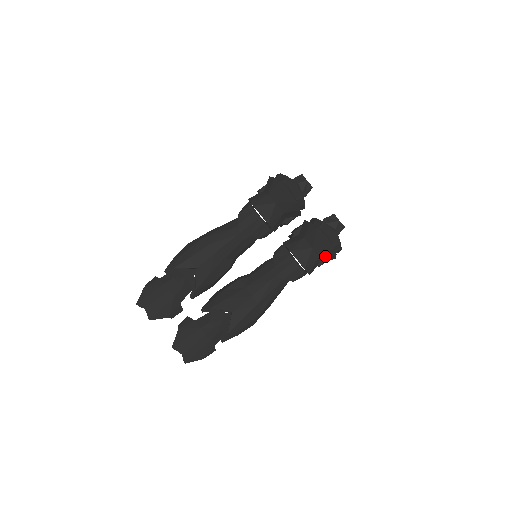
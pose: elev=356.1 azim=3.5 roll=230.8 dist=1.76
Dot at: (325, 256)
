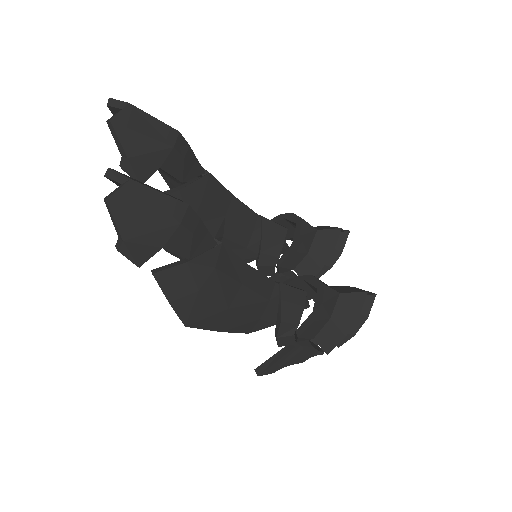
Dot at: (334, 326)
